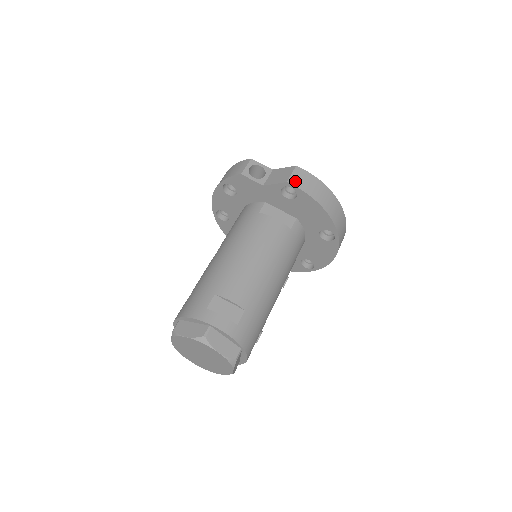
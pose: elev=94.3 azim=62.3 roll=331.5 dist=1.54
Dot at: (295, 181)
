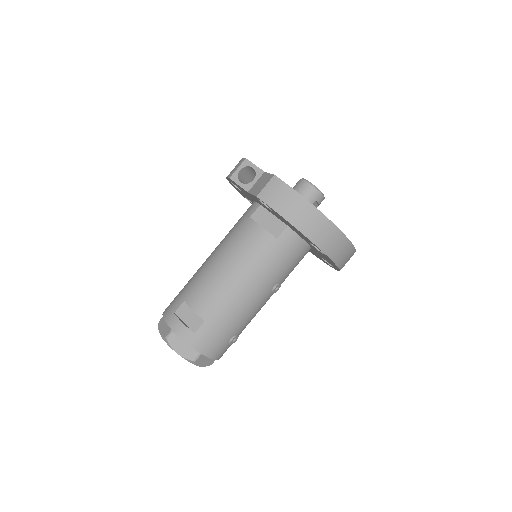
Dot at: (266, 195)
